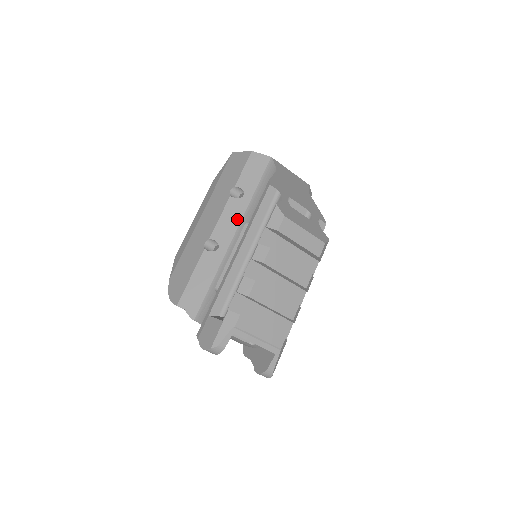
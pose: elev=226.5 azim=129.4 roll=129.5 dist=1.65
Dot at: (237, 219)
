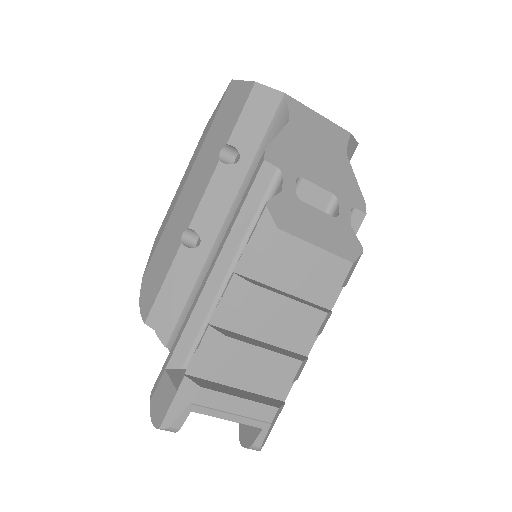
Dot at: (227, 199)
